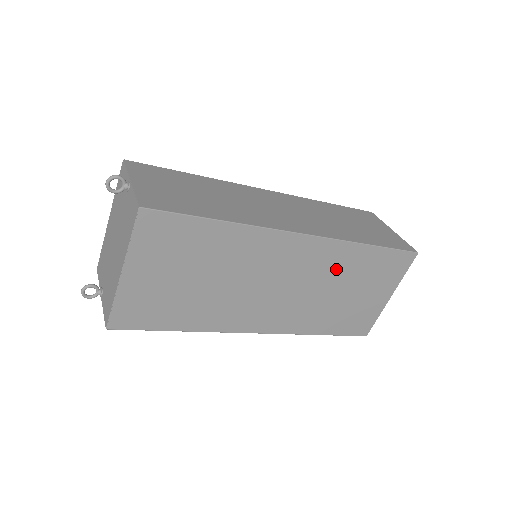
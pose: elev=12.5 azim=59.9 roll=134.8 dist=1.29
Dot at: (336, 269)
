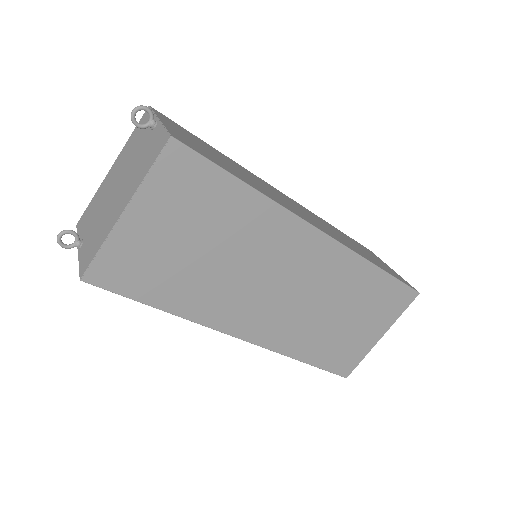
Dot at: (341, 285)
